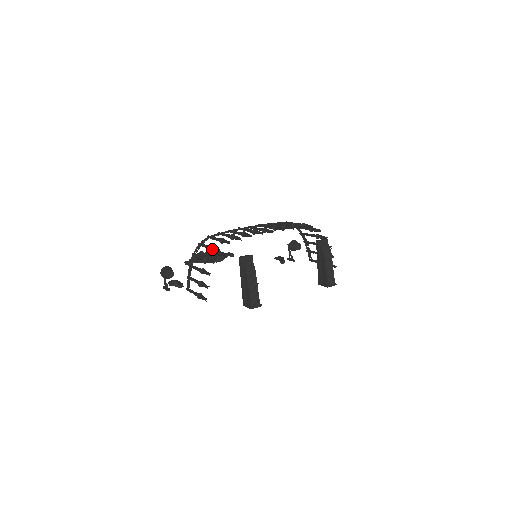
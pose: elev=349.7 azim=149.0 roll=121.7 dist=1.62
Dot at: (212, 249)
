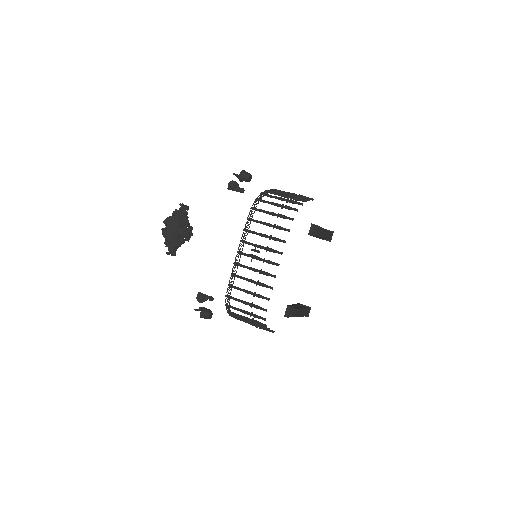
Dot at: occluded
